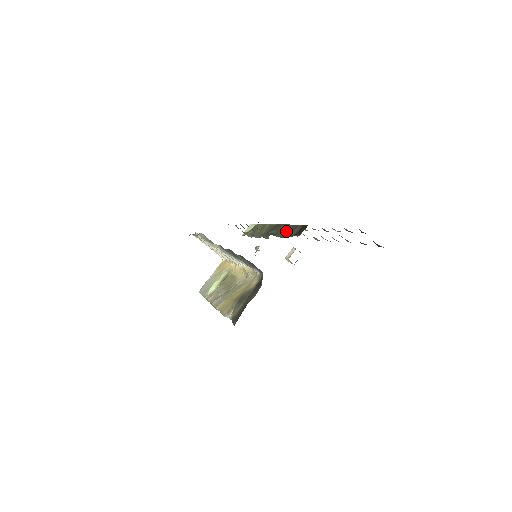
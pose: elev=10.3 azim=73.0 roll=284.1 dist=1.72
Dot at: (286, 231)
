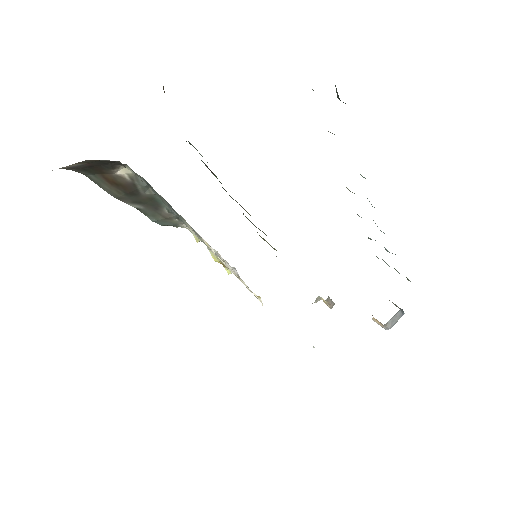
Dot at: occluded
